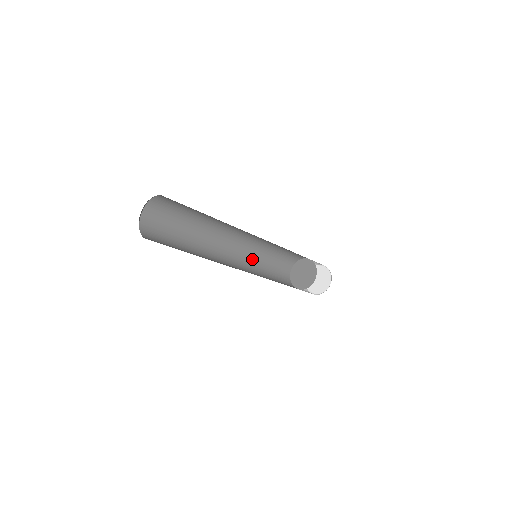
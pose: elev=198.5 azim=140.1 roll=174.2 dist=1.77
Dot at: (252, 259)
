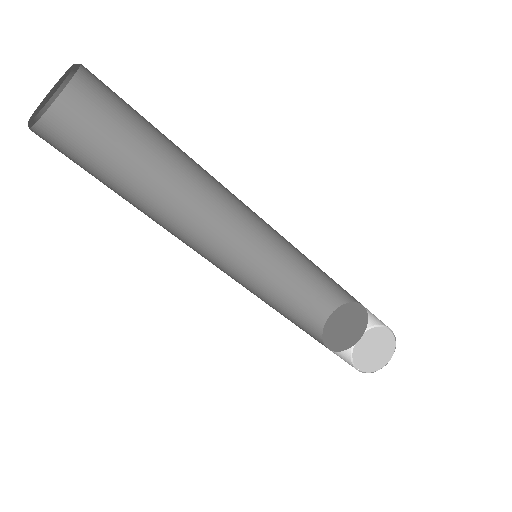
Dot at: (252, 279)
